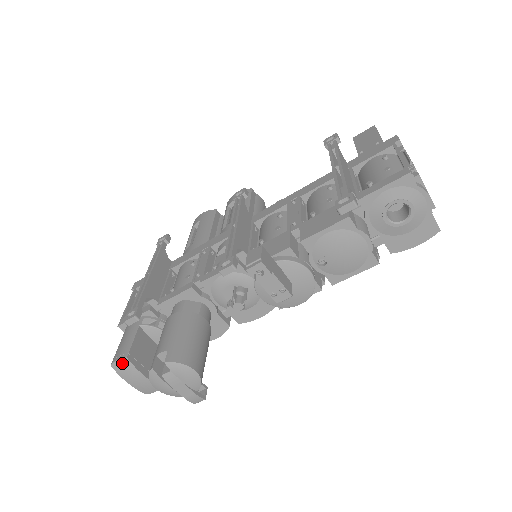
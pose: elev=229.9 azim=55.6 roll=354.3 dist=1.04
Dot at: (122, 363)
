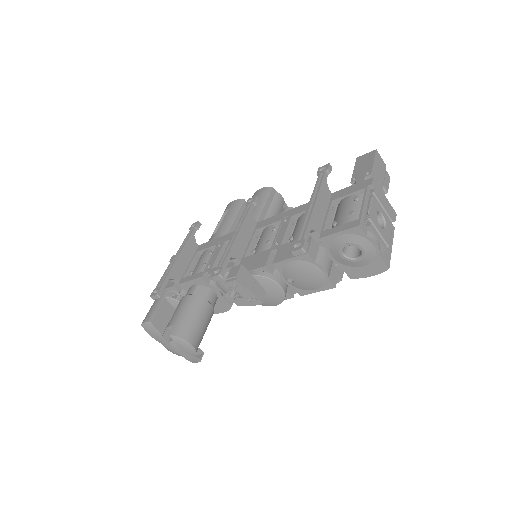
Dot at: (148, 325)
